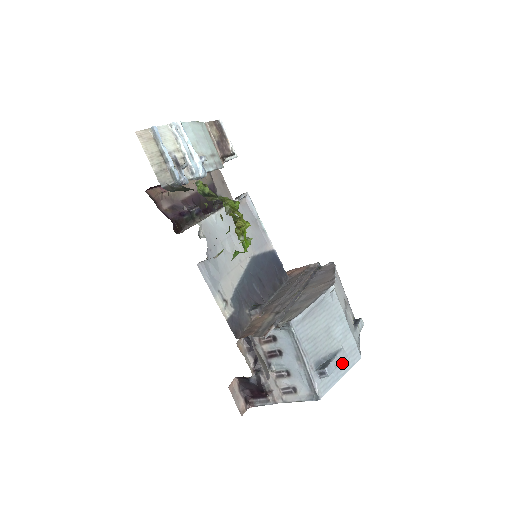
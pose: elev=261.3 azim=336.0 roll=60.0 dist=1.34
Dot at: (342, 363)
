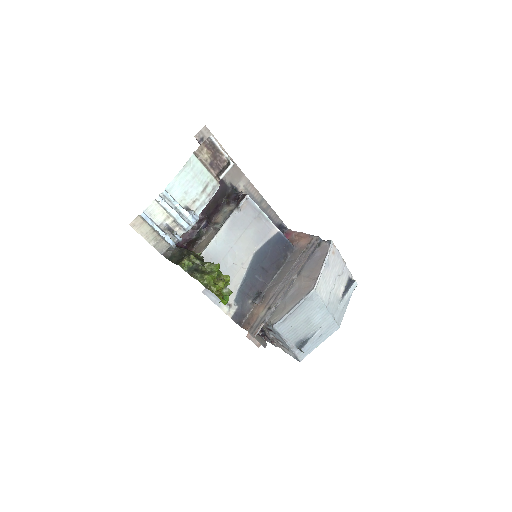
Dot at: (321, 336)
